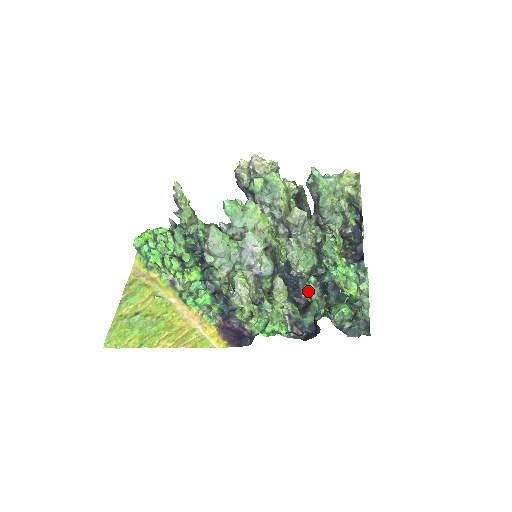
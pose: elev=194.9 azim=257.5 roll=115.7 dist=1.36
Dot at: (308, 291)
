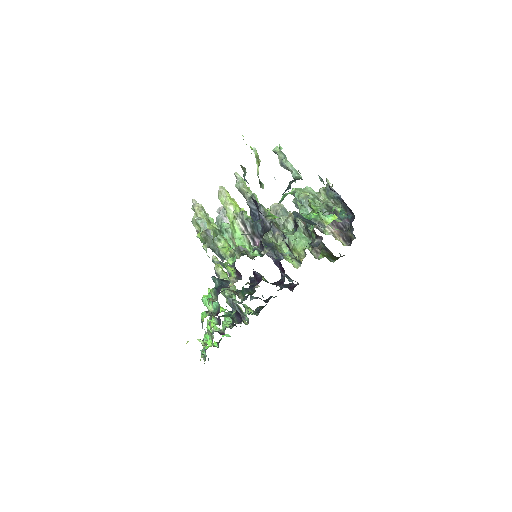
Dot at: (272, 220)
